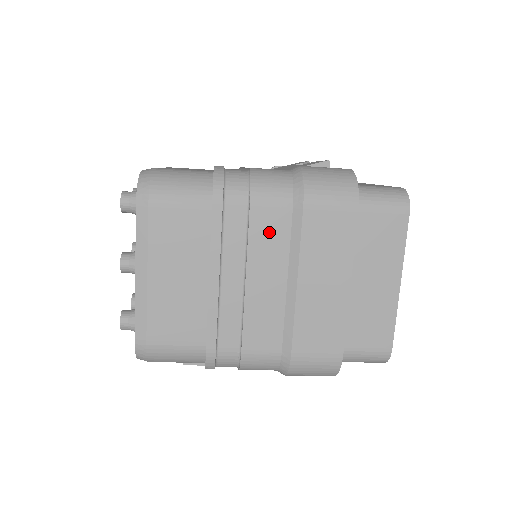
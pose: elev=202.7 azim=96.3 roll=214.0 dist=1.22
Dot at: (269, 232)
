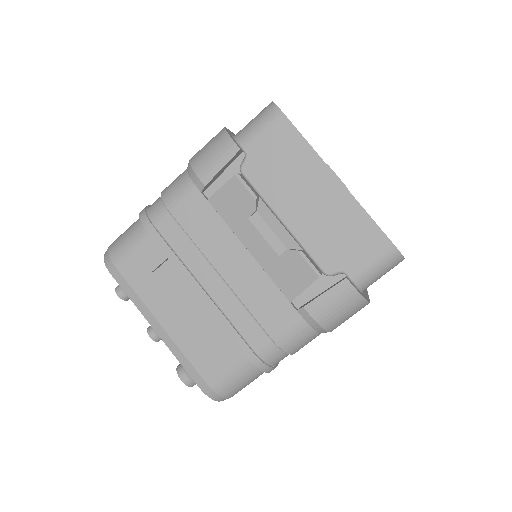
Dot at: occluded
